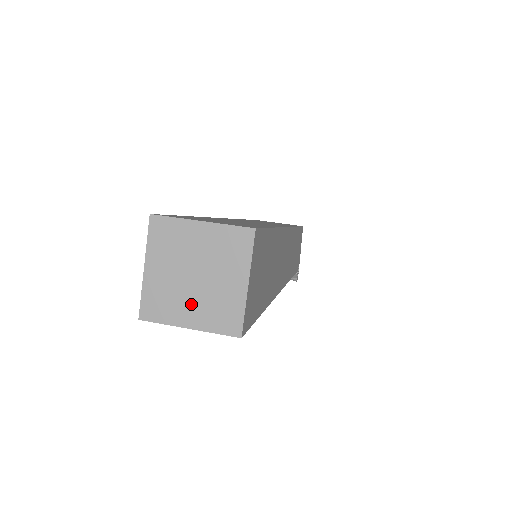
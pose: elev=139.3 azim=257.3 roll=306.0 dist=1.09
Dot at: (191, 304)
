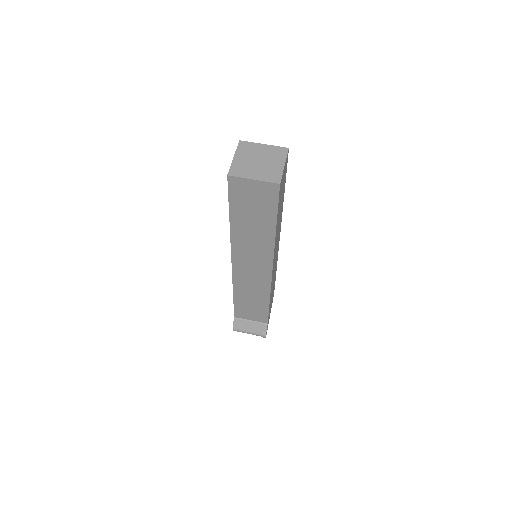
Dot at: (256, 171)
